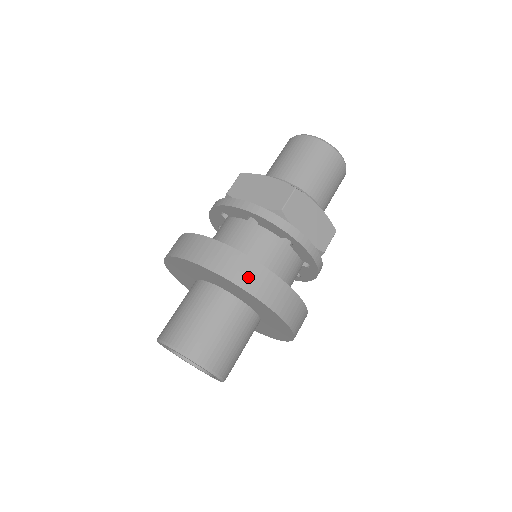
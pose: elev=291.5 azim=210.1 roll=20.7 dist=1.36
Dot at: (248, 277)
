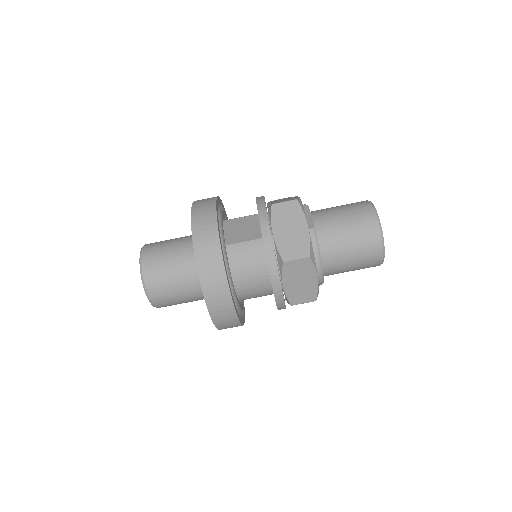
Dot at: occluded
